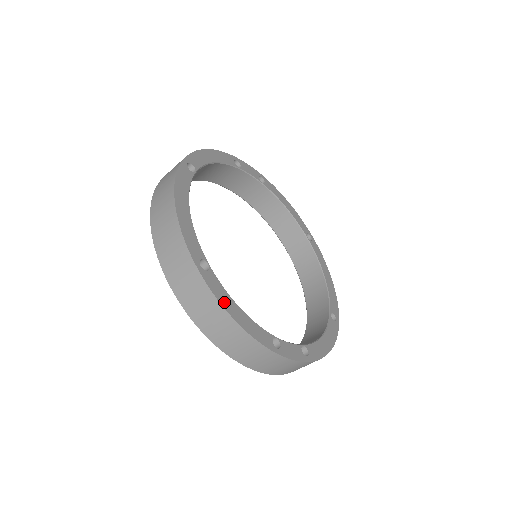
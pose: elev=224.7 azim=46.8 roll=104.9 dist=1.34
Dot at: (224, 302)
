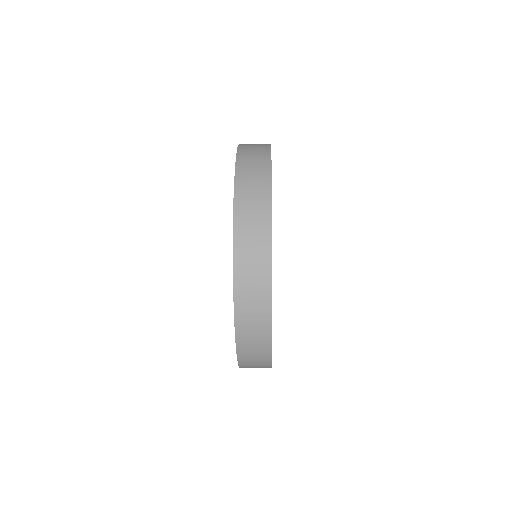
Dot at: occluded
